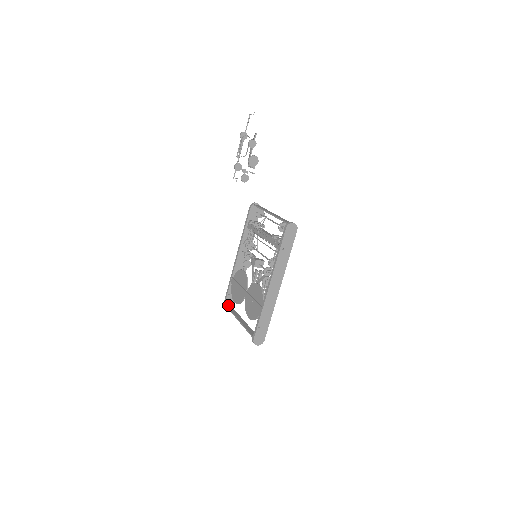
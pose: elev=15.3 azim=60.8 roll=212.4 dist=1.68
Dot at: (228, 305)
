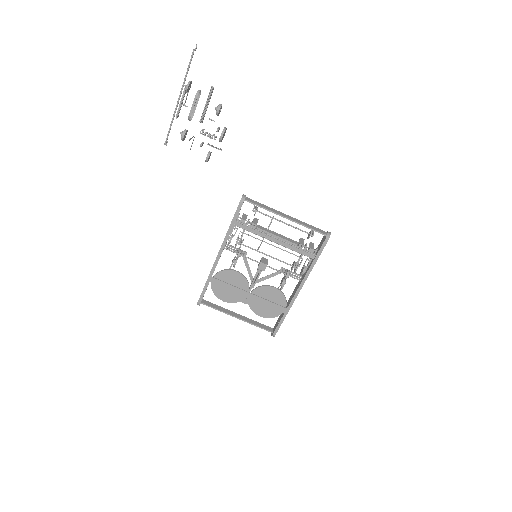
Dot at: (201, 301)
